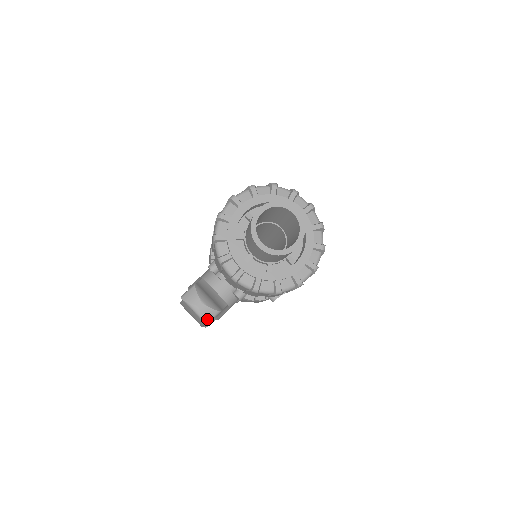
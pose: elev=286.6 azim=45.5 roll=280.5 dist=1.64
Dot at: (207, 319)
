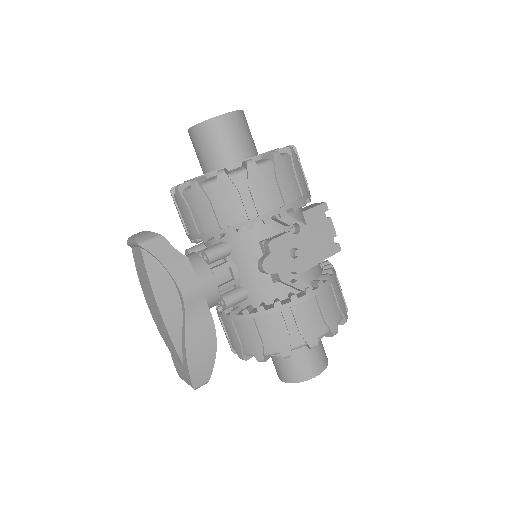
Dot at: (141, 240)
